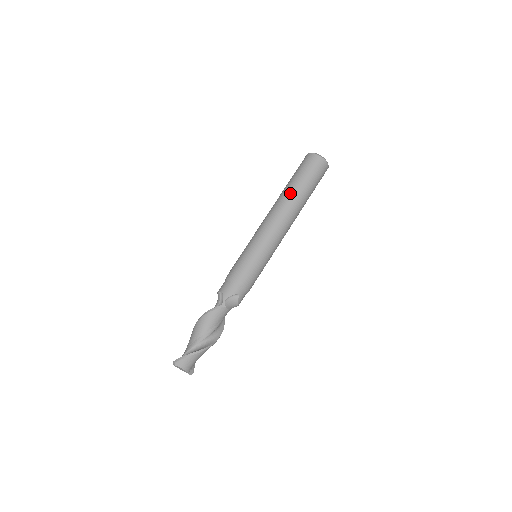
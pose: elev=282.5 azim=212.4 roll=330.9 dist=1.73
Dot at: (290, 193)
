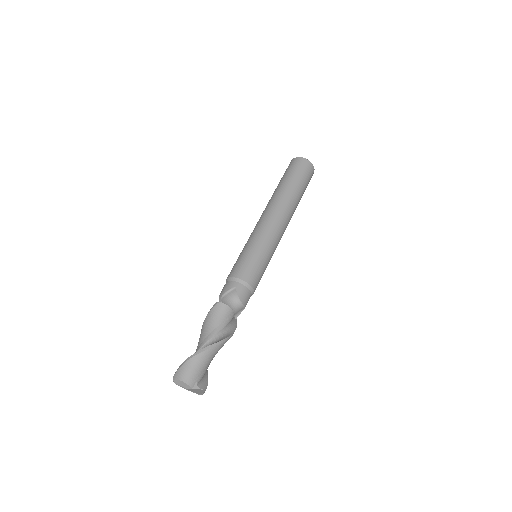
Dot at: (274, 192)
